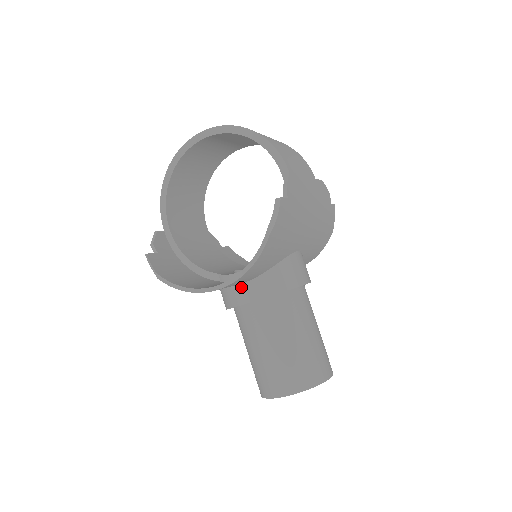
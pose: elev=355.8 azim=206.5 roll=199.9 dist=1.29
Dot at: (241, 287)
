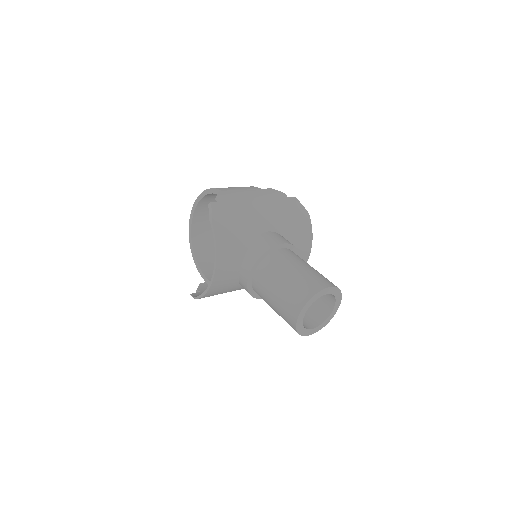
Dot at: (241, 272)
